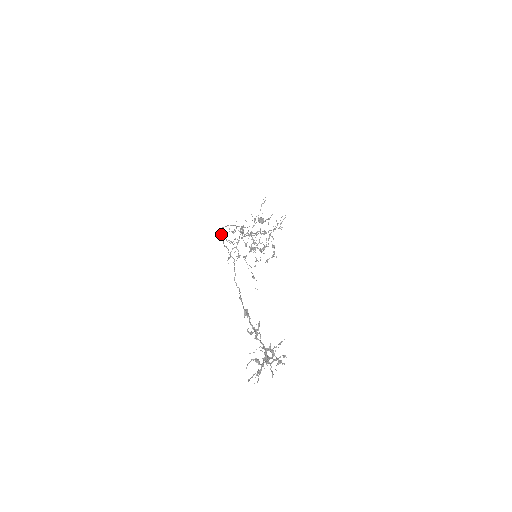
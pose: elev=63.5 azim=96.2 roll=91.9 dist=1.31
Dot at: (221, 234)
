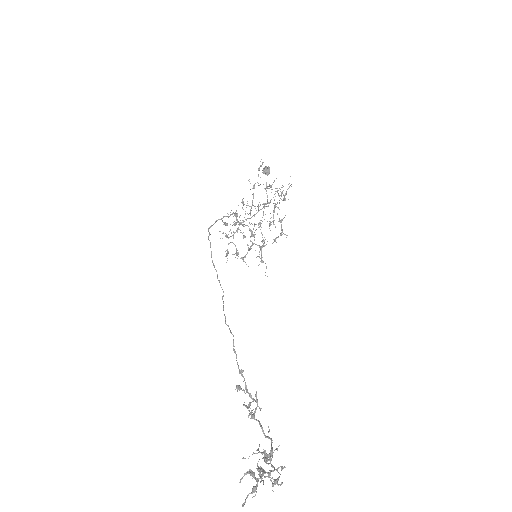
Dot at: (208, 239)
